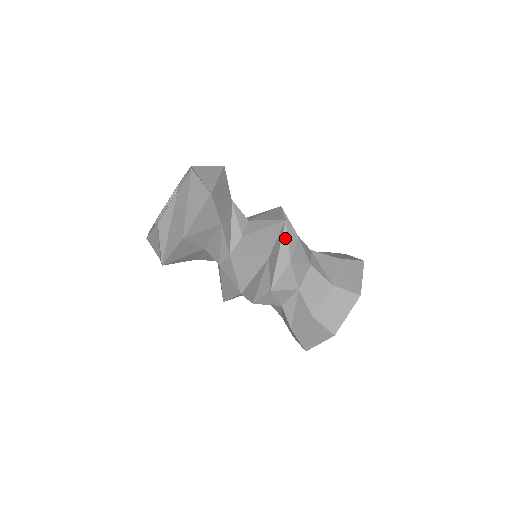
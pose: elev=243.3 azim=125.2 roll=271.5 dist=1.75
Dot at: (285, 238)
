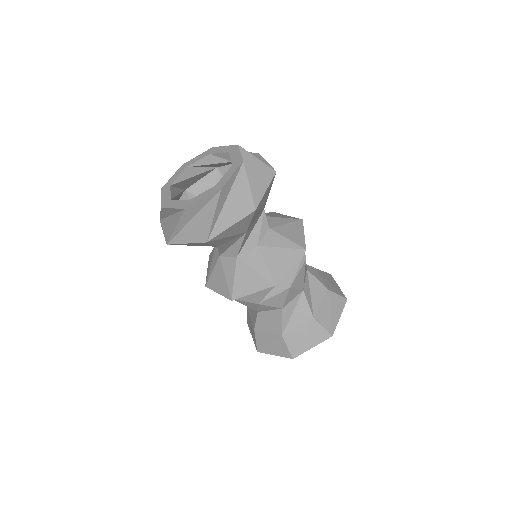
Dot at: occluded
